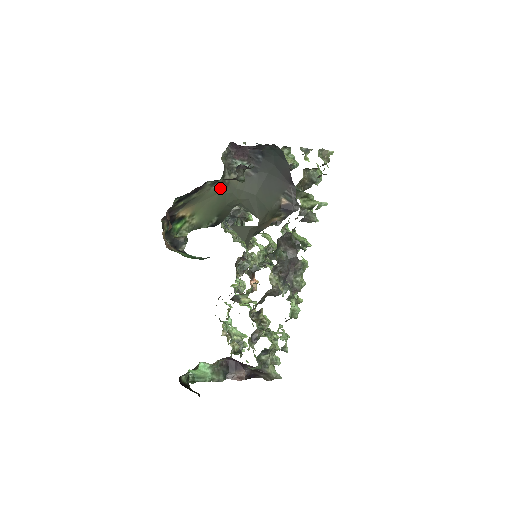
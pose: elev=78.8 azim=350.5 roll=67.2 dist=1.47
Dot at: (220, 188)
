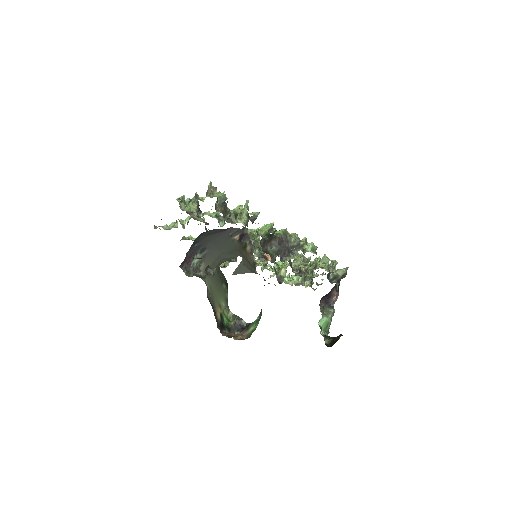
Dot at: (208, 281)
